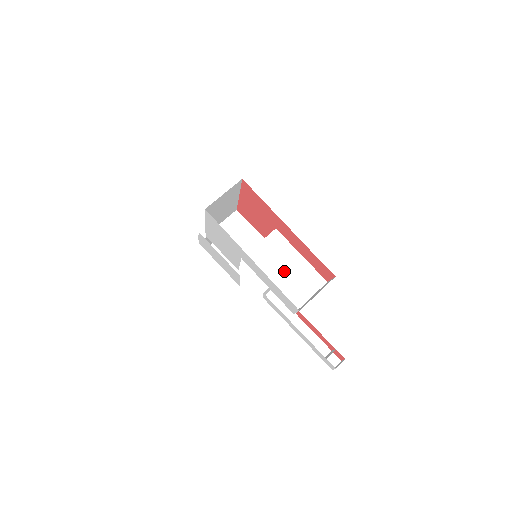
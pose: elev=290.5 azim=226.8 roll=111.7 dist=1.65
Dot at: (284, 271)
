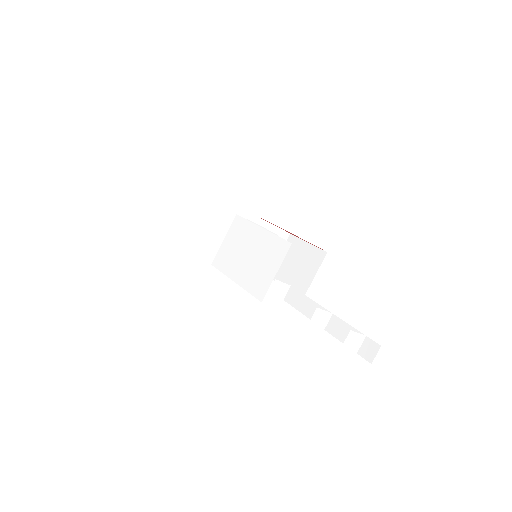
Dot at: (248, 256)
